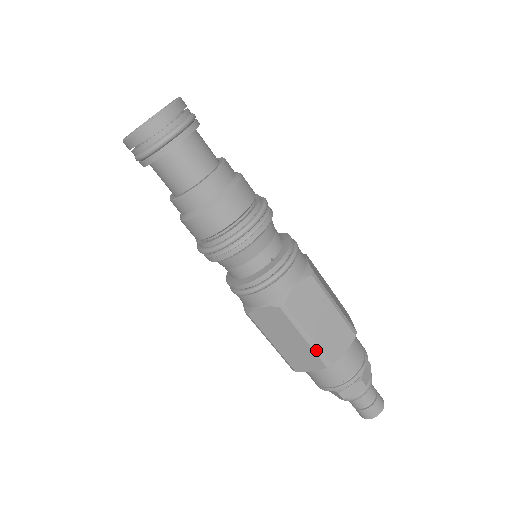
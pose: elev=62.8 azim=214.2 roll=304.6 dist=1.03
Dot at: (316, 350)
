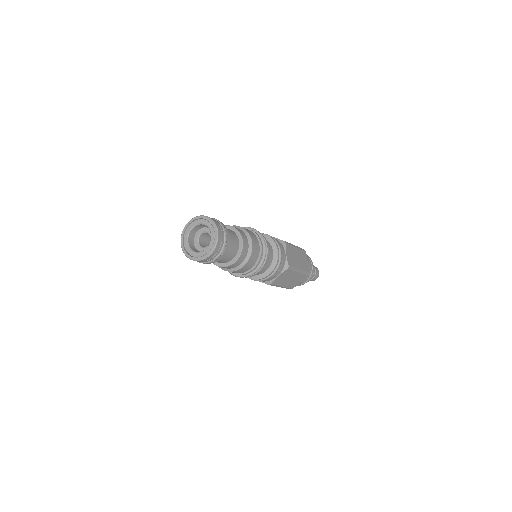
Dot at: occluded
